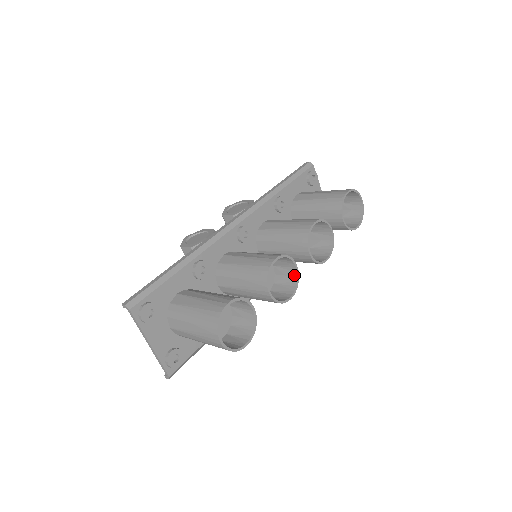
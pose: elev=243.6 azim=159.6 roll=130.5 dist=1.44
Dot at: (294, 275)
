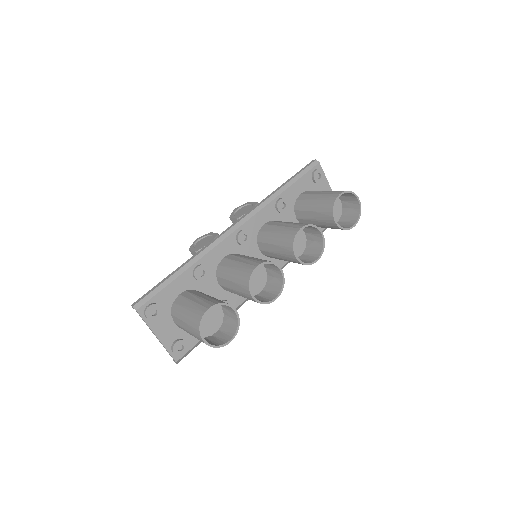
Dot at: (280, 278)
